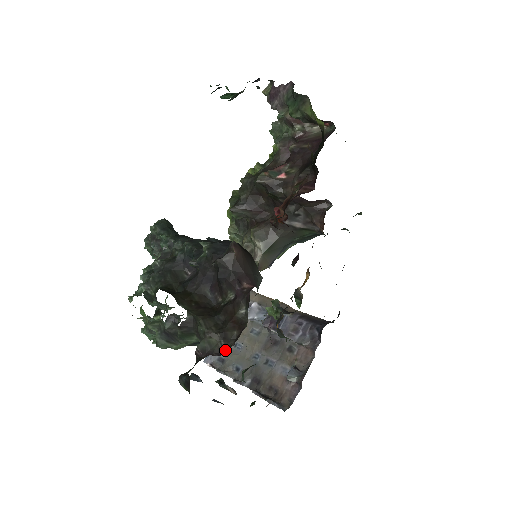
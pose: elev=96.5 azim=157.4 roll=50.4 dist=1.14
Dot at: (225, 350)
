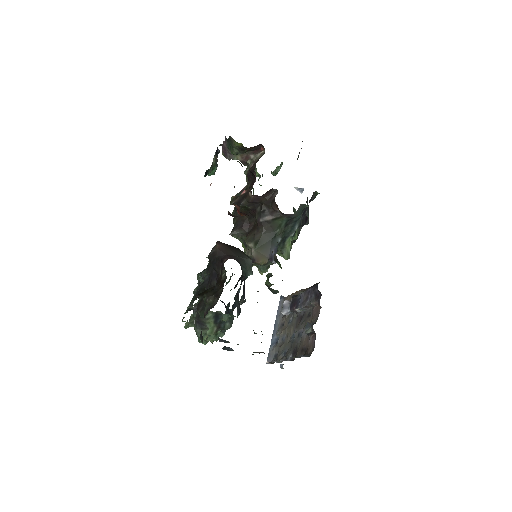
Dot at: occluded
